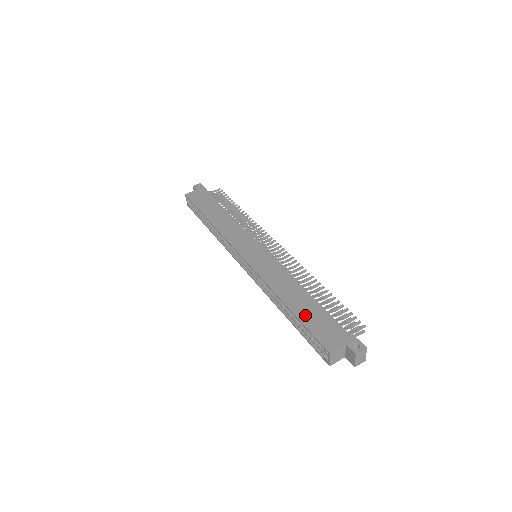
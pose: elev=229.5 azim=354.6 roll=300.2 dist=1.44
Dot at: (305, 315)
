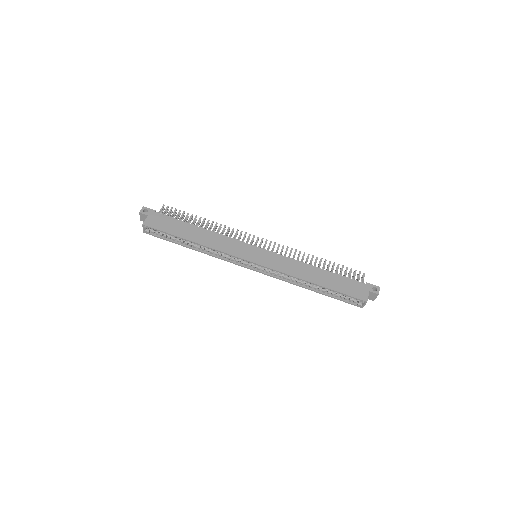
Dot at: (334, 285)
